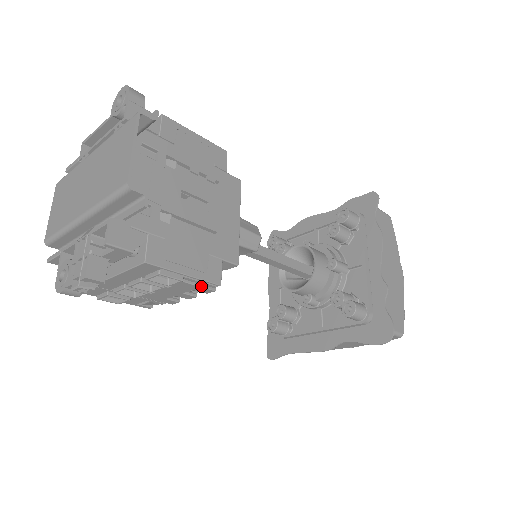
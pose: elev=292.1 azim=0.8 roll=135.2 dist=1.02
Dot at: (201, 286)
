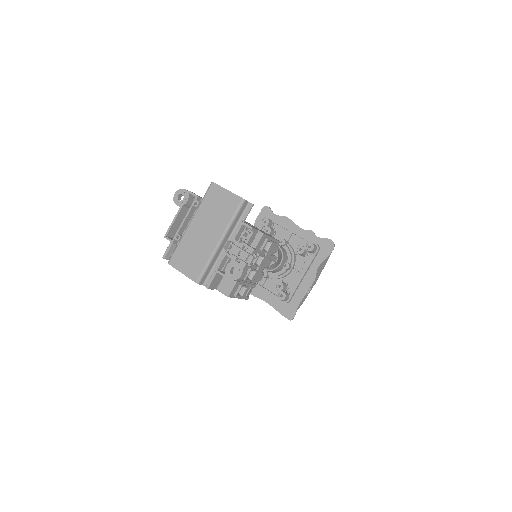
Dot at: (276, 246)
